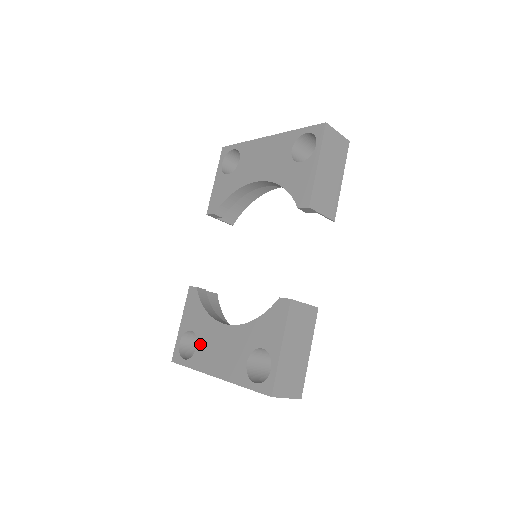
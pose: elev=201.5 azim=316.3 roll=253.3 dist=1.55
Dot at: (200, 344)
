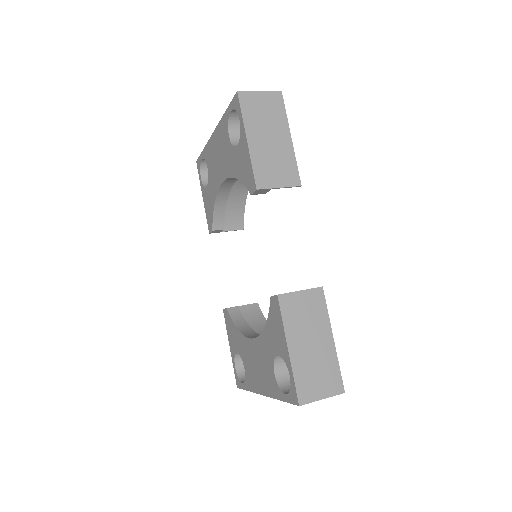
Dot at: (245, 365)
